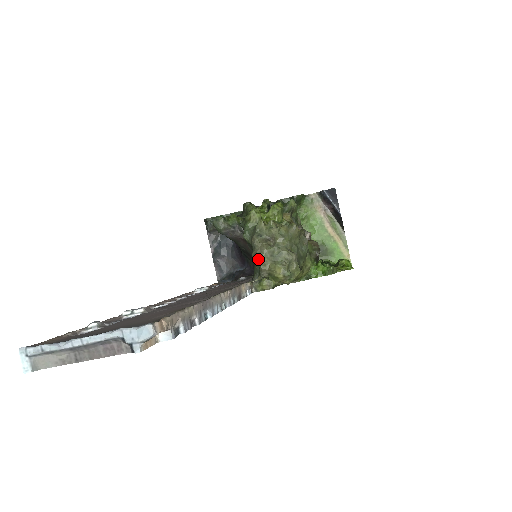
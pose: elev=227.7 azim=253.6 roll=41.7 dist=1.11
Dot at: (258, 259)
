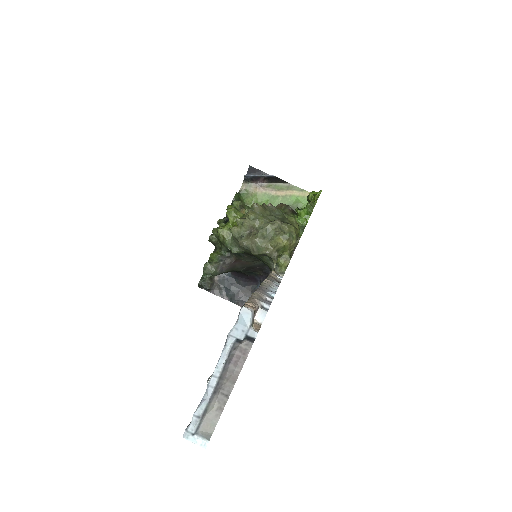
Dot at: (259, 250)
